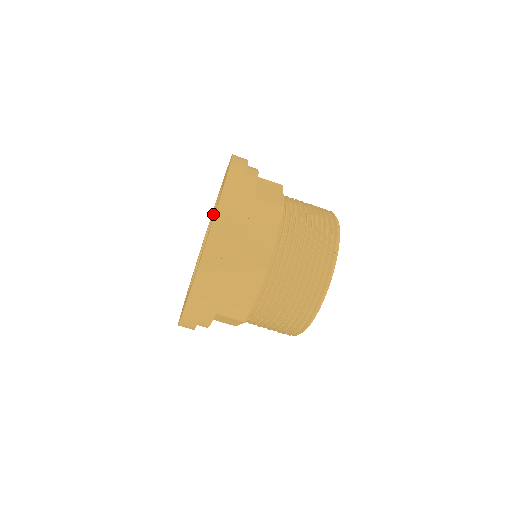
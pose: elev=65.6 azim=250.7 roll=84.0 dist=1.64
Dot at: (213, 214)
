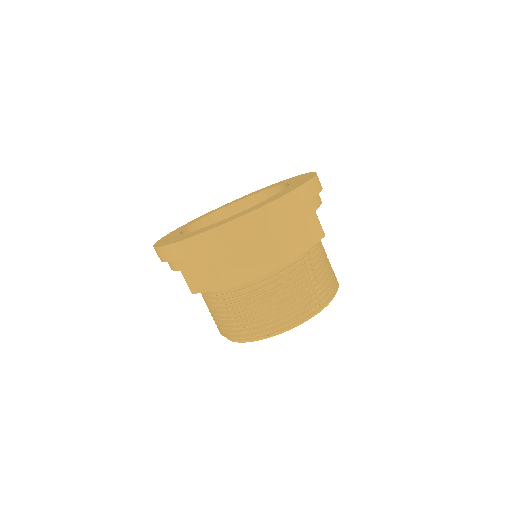
Dot at: (201, 219)
